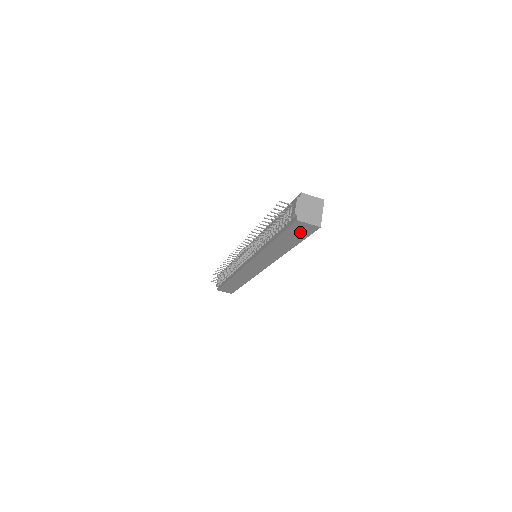
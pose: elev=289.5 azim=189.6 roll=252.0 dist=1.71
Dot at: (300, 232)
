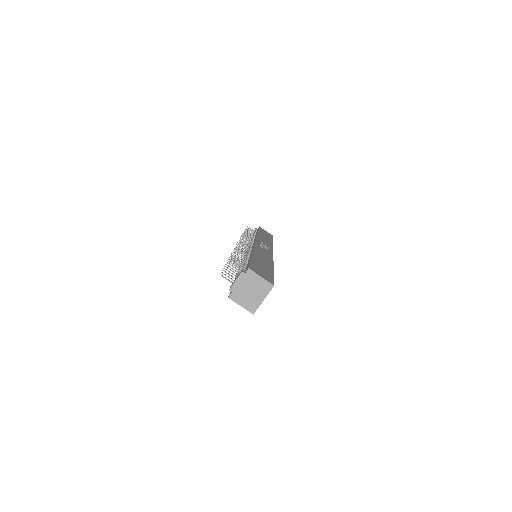
Dot at: occluded
